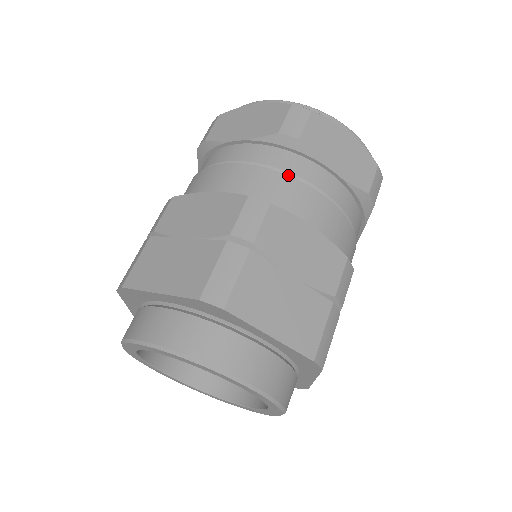
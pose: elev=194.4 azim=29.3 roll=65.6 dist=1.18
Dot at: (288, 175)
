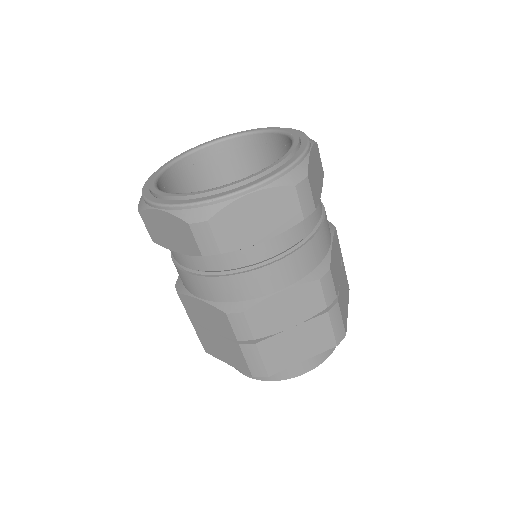
Dot at: (236, 274)
